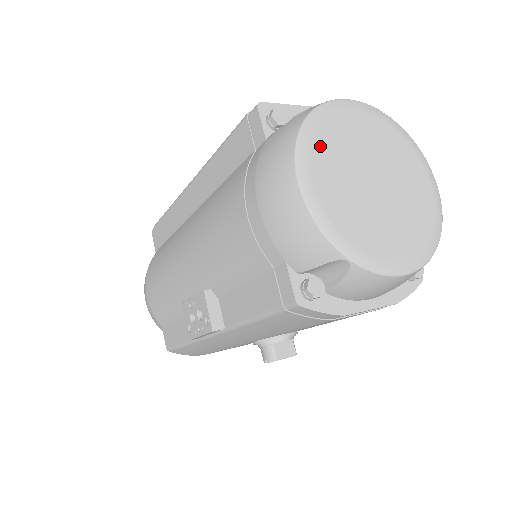
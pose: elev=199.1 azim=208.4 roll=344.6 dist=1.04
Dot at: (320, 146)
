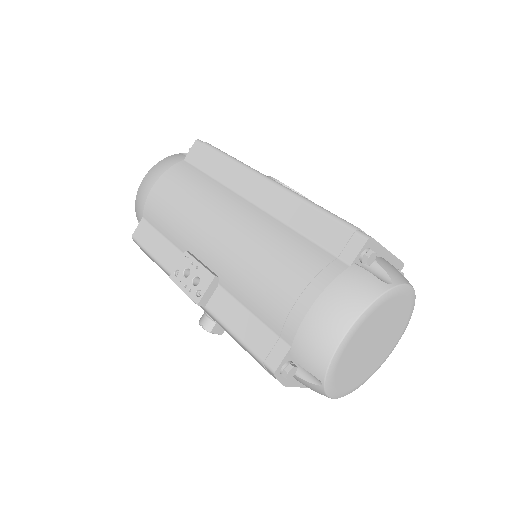
Dot at: (374, 315)
